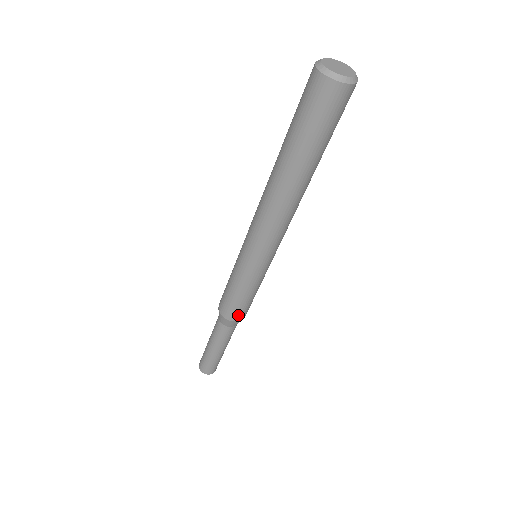
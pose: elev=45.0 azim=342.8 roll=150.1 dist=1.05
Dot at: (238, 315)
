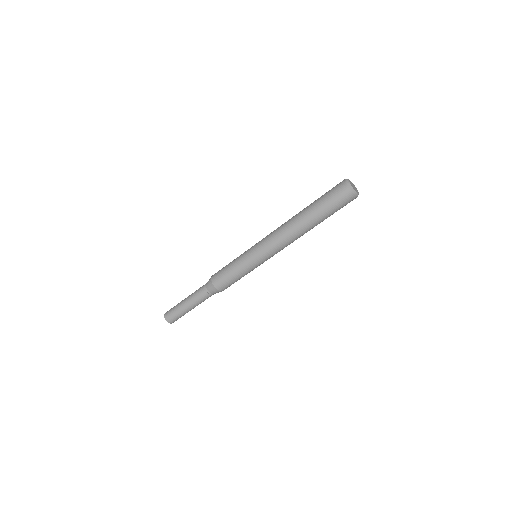
Dot at: (223, 286)
